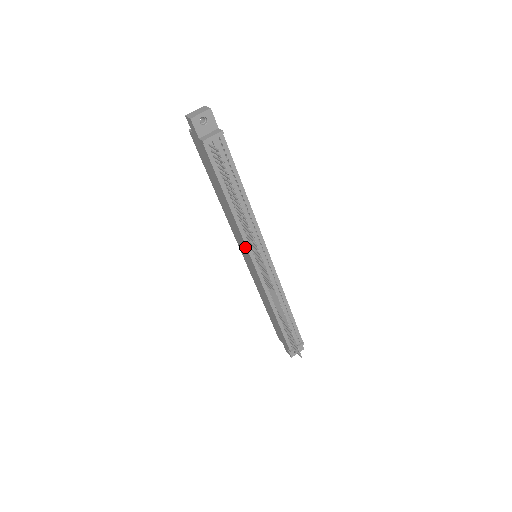
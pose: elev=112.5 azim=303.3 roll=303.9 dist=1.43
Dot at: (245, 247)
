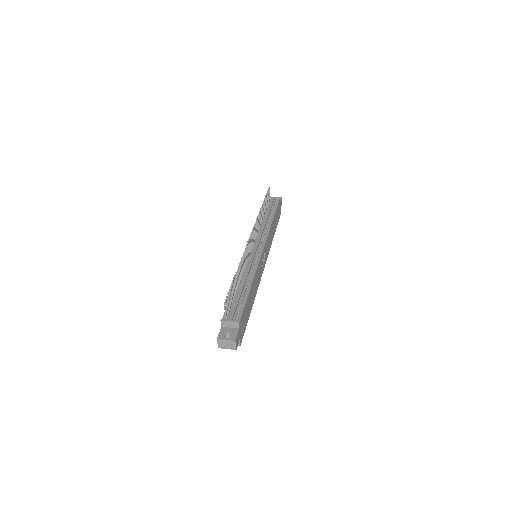
Dot at: occluded
